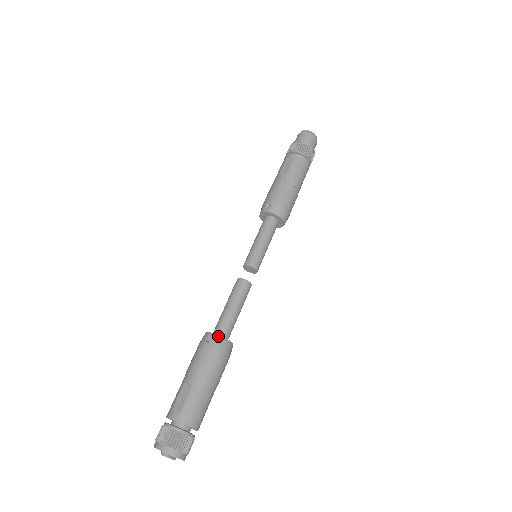
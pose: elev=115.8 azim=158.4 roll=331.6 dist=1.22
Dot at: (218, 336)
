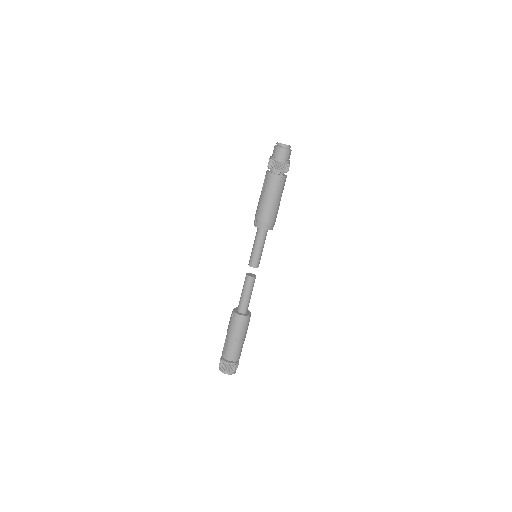
Dot at: (237, 314)
